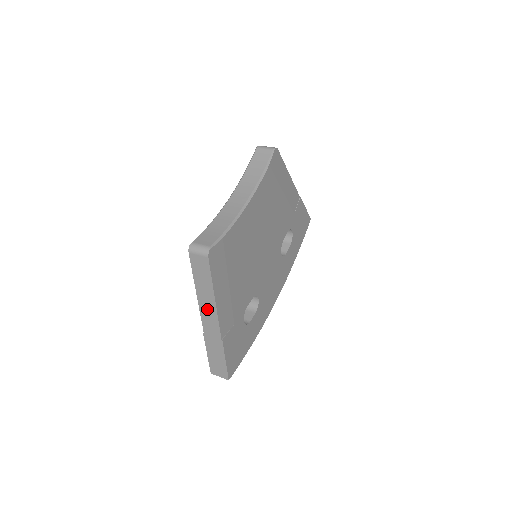
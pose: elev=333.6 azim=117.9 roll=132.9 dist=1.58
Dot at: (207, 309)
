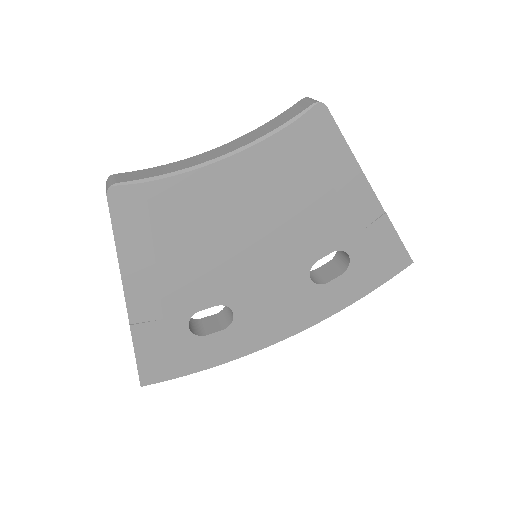
Dot at: occluded
